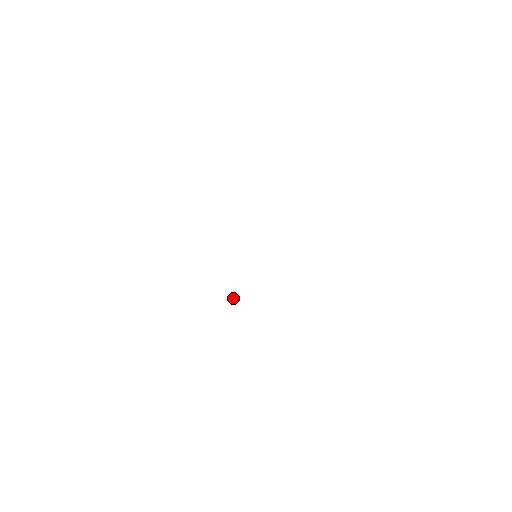
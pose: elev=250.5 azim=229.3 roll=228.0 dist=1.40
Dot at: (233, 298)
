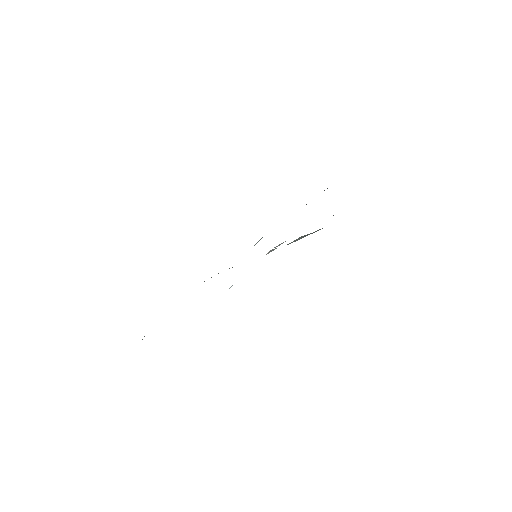
Dot at: (229, 288)
